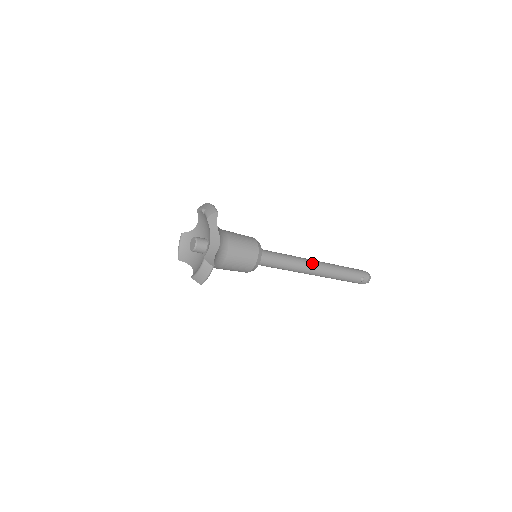
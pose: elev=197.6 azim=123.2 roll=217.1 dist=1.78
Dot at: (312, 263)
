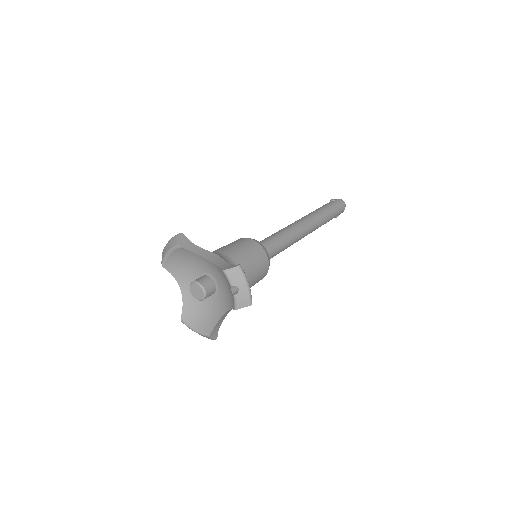
Dot at: (305, 235)
